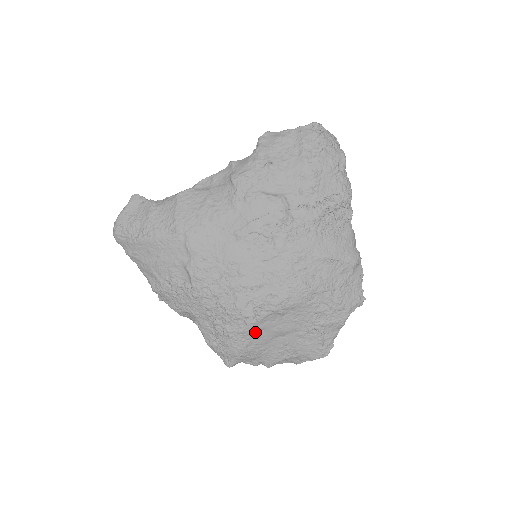
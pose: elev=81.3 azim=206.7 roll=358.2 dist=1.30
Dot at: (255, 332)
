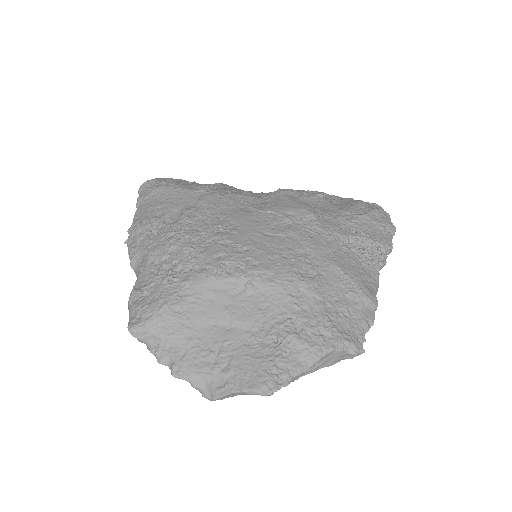
Dot at: (201, 294)
